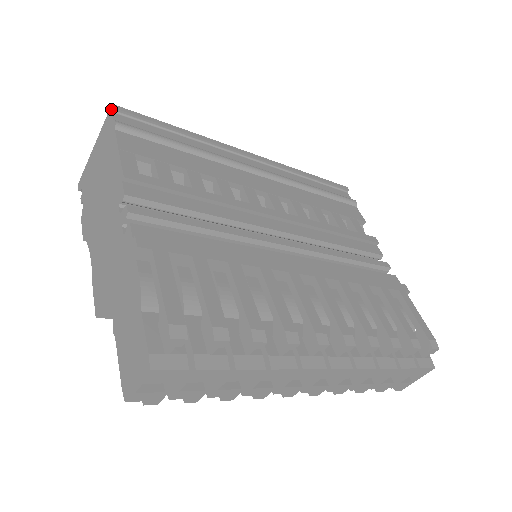
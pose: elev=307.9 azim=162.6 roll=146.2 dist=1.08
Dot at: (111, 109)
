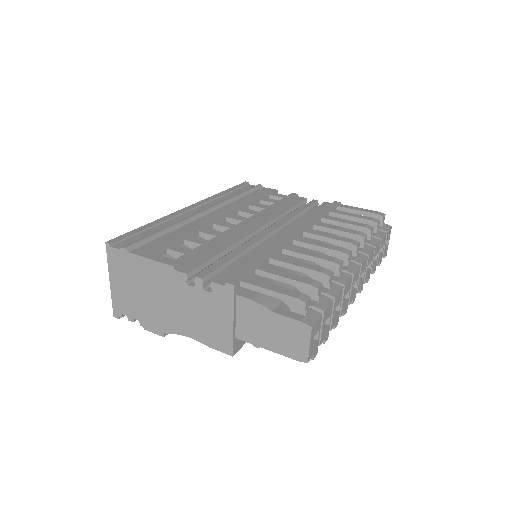
Dot at: (108, 245)
